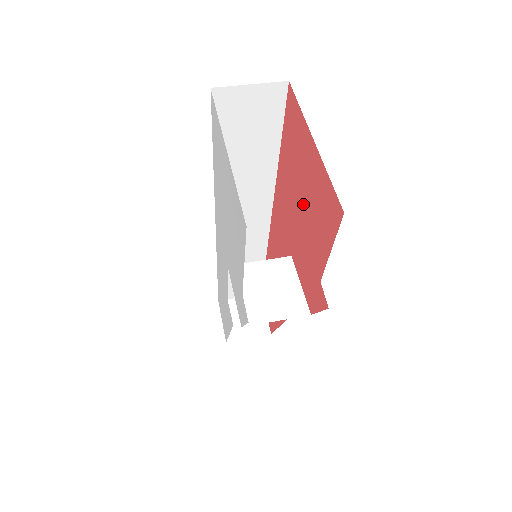
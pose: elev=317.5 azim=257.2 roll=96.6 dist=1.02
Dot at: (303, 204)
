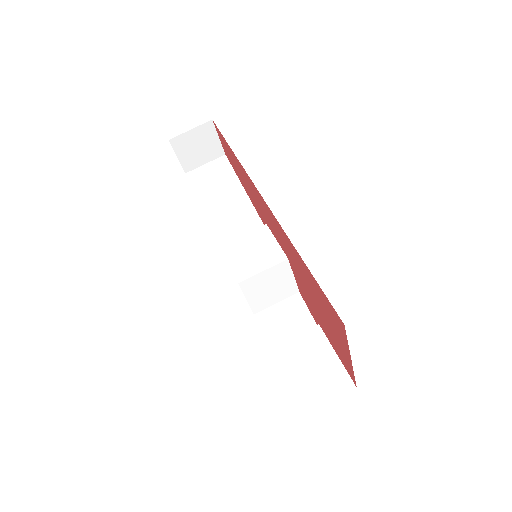
Dot at: (320, 312)
